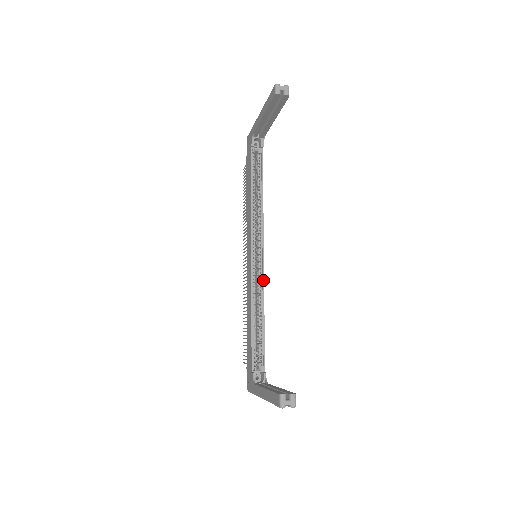
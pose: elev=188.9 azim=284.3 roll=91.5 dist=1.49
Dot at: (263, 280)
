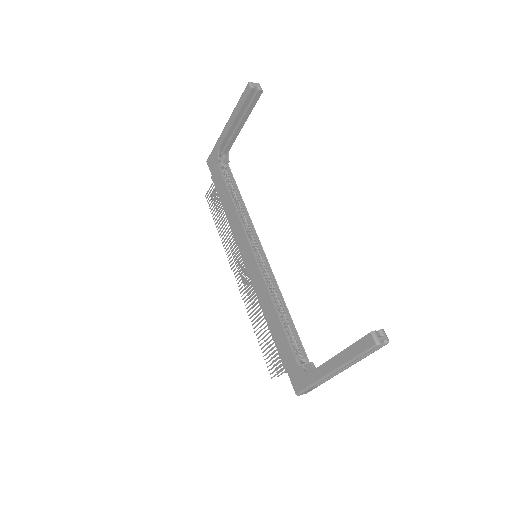
Dot at: (273, 275)
